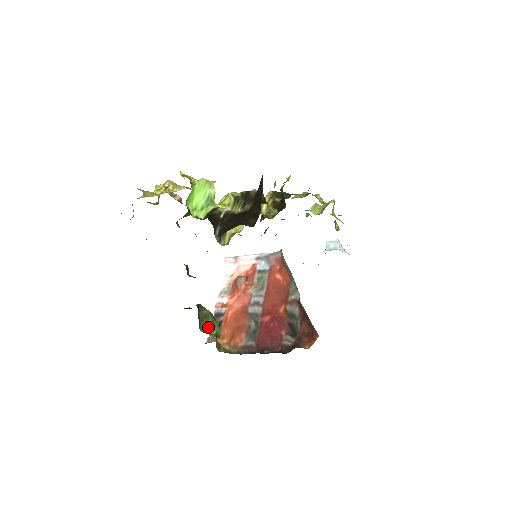
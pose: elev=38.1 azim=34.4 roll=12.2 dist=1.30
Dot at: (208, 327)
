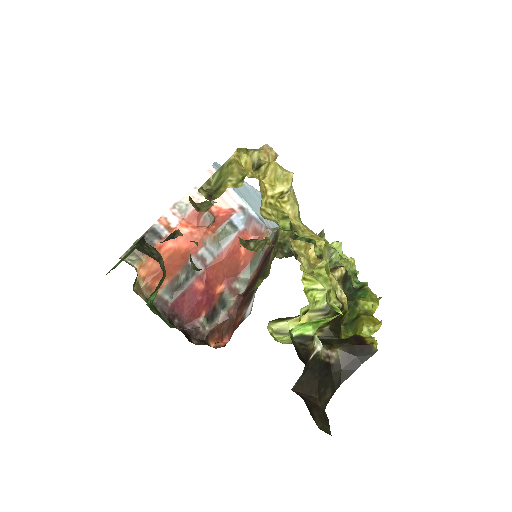
Dot at: (153, 294)
